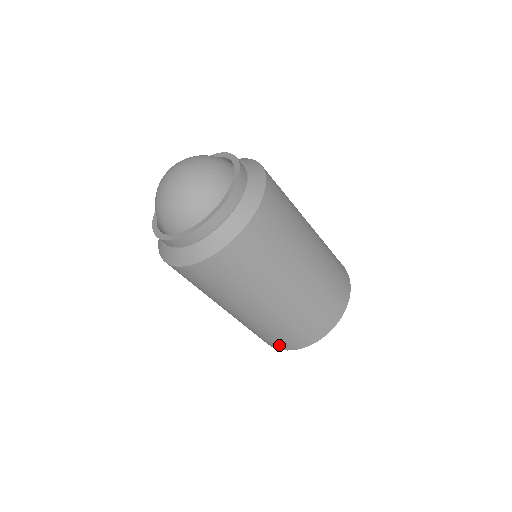
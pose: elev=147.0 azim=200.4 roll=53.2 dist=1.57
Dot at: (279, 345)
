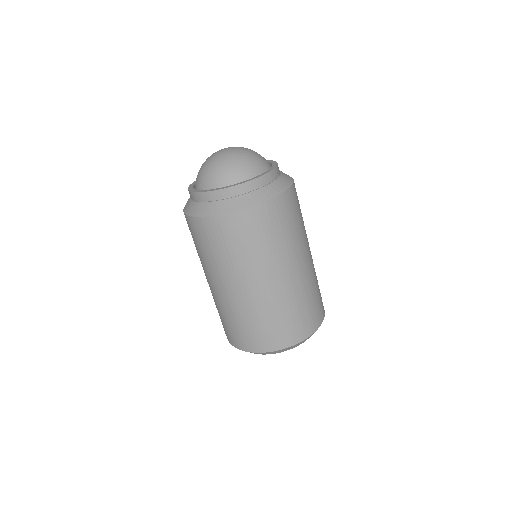
Dot at: (255, 343)
